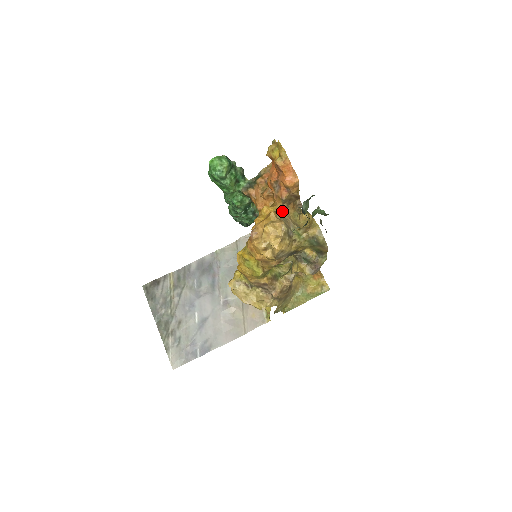
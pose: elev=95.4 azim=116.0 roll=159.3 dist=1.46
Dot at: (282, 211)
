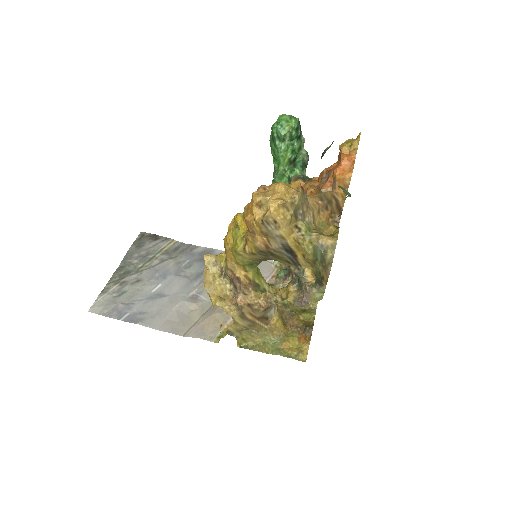
Dot at: (311, 200)
